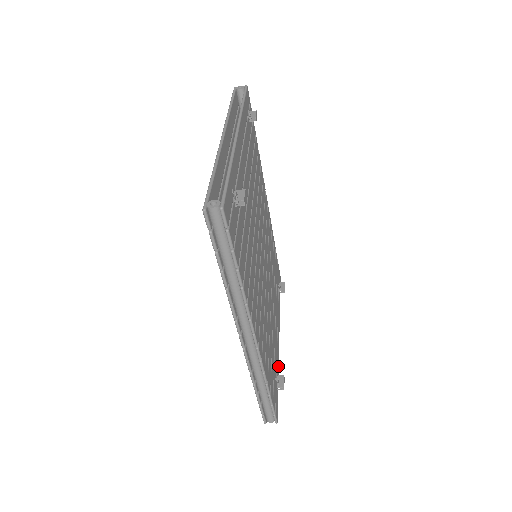
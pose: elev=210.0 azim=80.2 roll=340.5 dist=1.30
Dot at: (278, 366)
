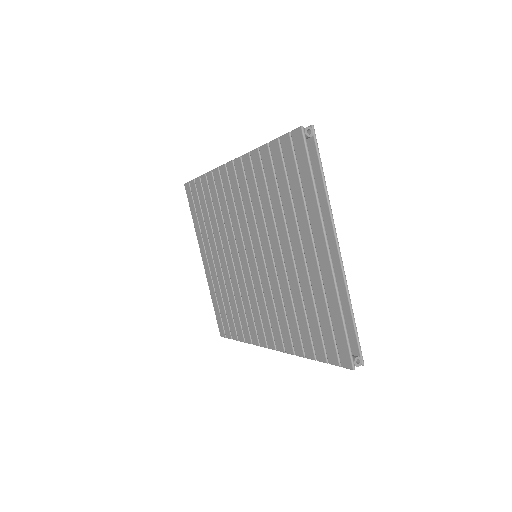
Dot at: occluded
